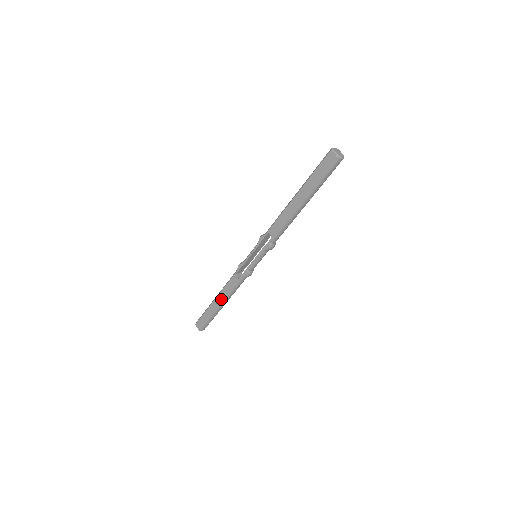
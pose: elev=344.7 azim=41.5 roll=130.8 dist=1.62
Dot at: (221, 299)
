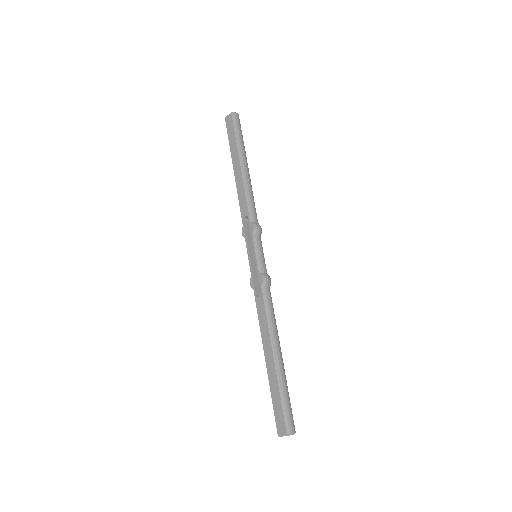
Dot at: (268, 345)
